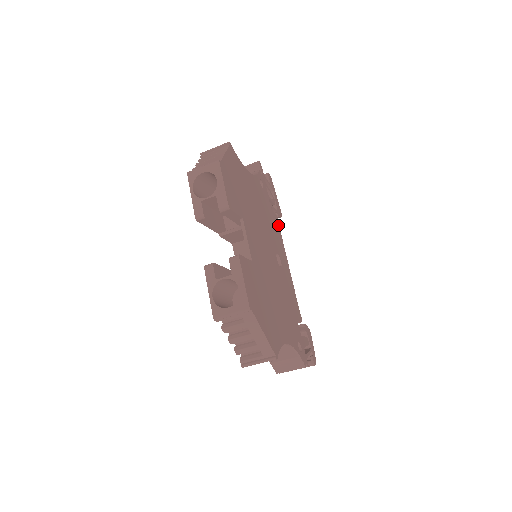
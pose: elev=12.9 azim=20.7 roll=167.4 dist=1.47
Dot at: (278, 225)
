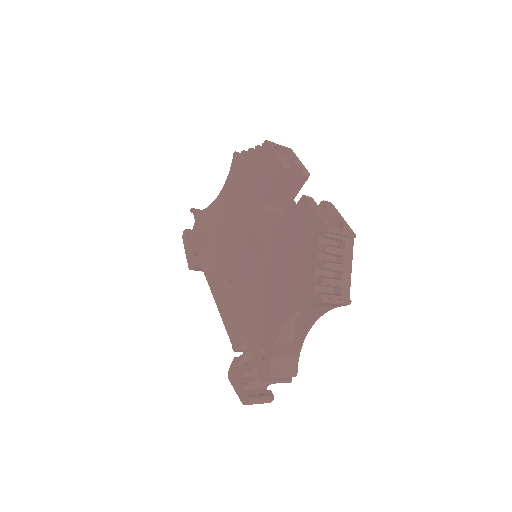
Dot at: occluded
